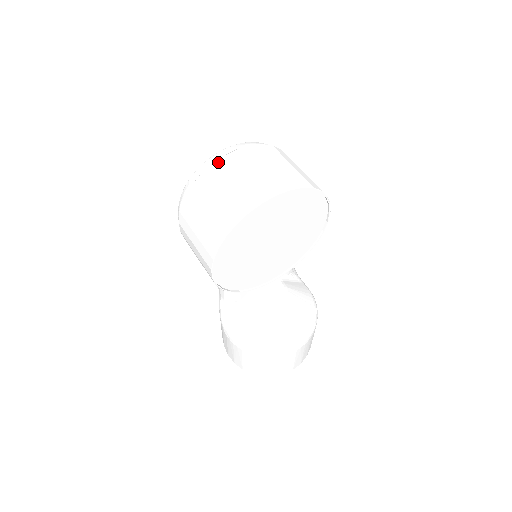
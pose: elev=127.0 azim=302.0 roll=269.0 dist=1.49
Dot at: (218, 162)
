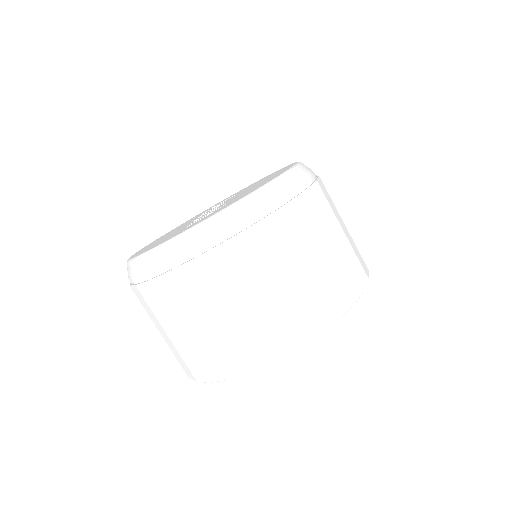
Dot at: (175, 275)
